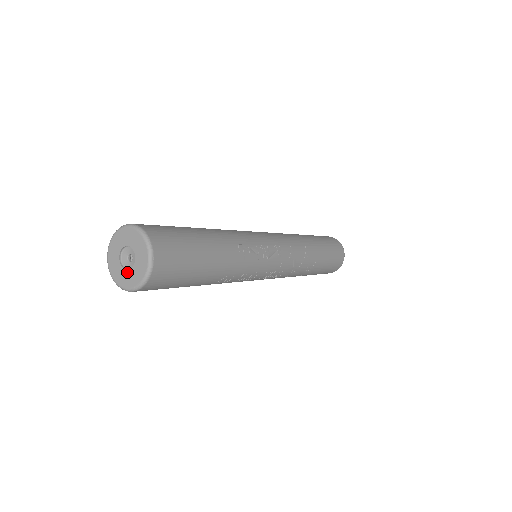
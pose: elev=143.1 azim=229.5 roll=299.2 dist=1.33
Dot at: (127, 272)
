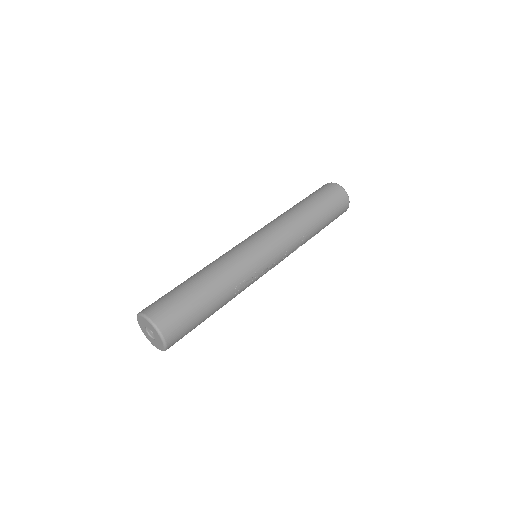
Dot at: (151, 338)
